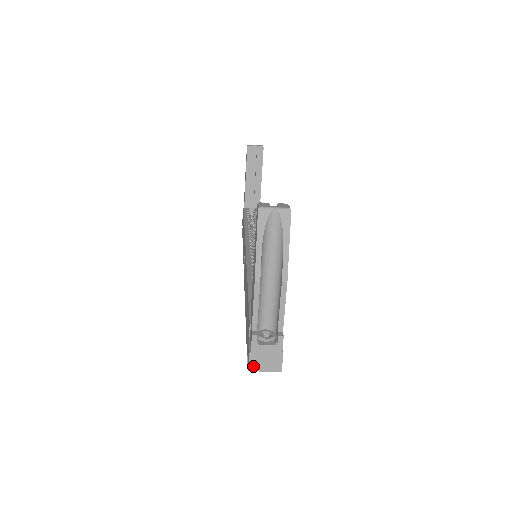
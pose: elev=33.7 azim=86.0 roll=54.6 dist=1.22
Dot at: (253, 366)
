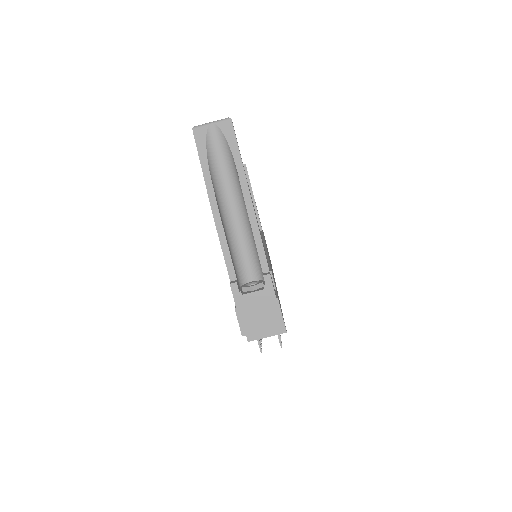
Dot at: (245, 327)
